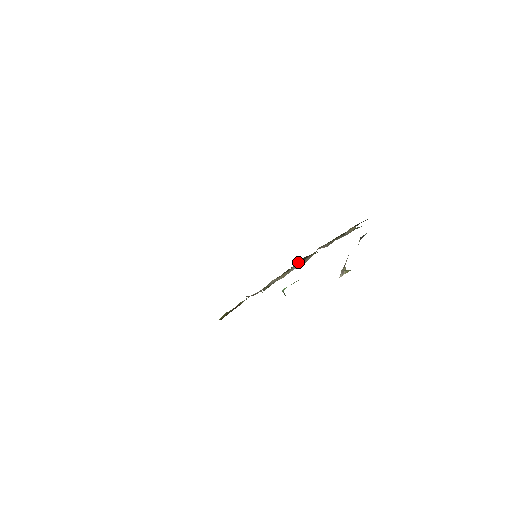
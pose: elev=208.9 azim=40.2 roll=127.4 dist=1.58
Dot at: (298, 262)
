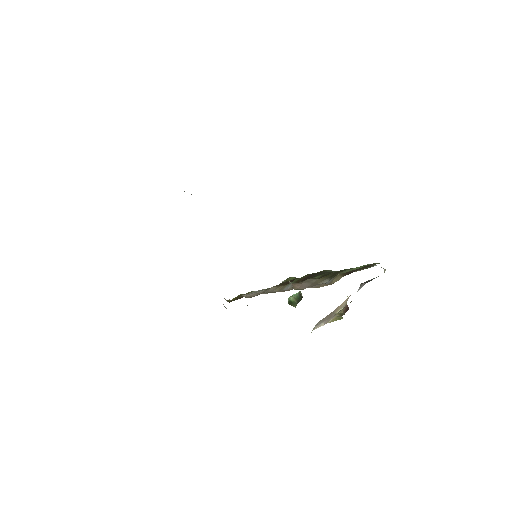
Dot at: (295, 280)
